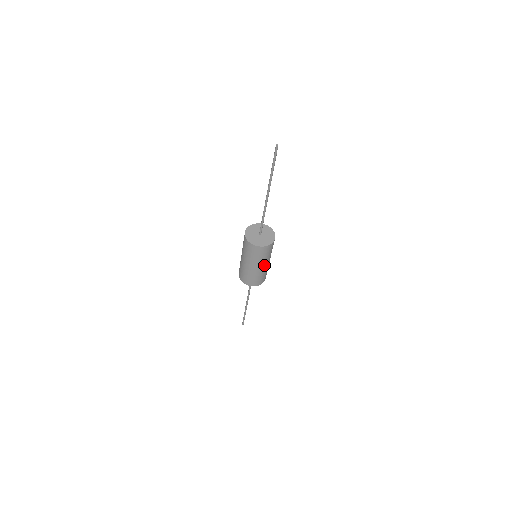
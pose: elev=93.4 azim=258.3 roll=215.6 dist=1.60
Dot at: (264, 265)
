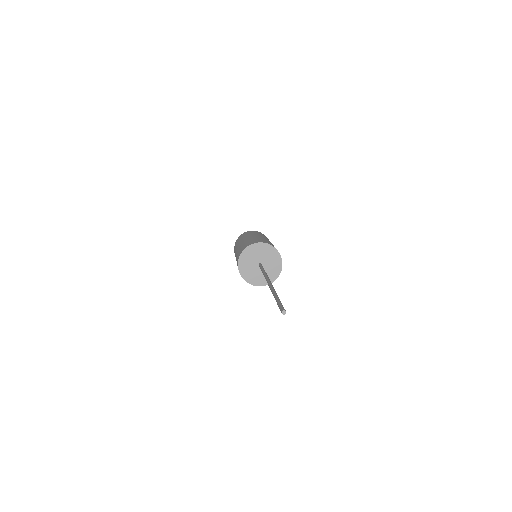
Dot at: occluded
